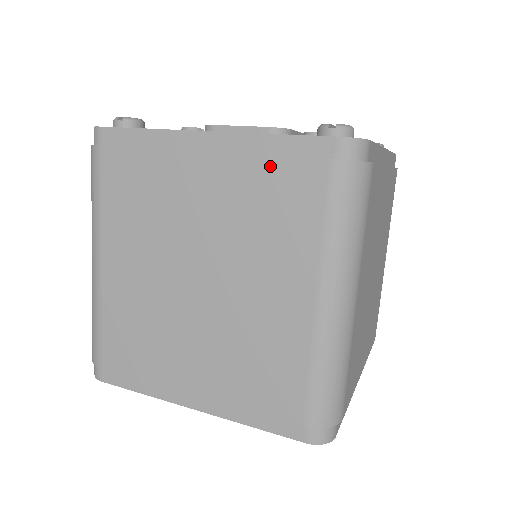
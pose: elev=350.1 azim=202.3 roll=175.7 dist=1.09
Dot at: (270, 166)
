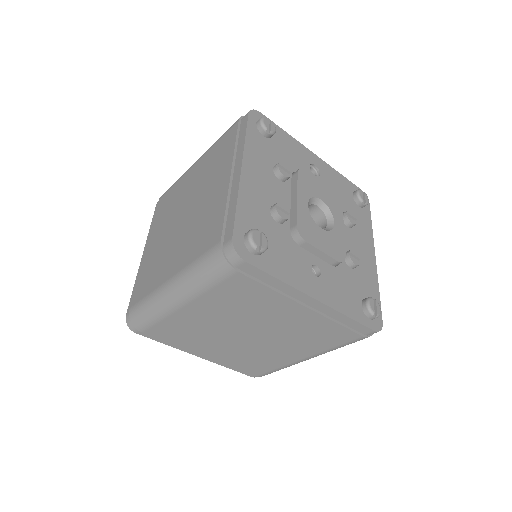
Dot at: (335, 326)
